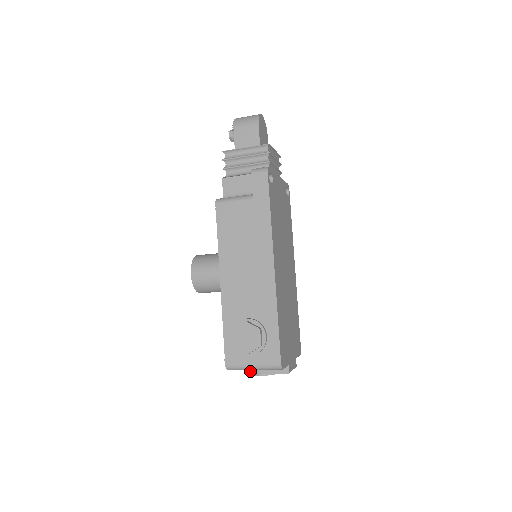
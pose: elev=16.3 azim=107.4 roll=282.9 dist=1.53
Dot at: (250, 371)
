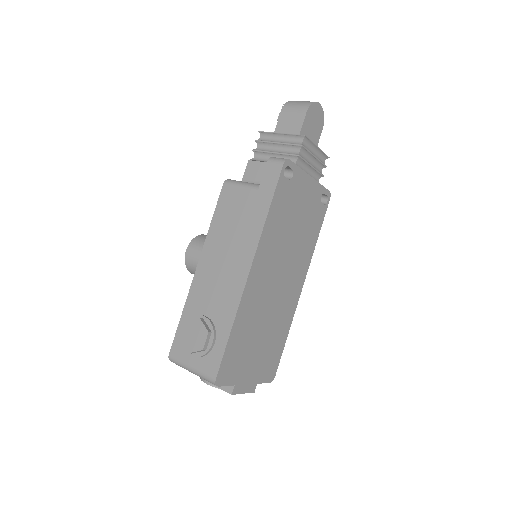
Dot at: occluded
